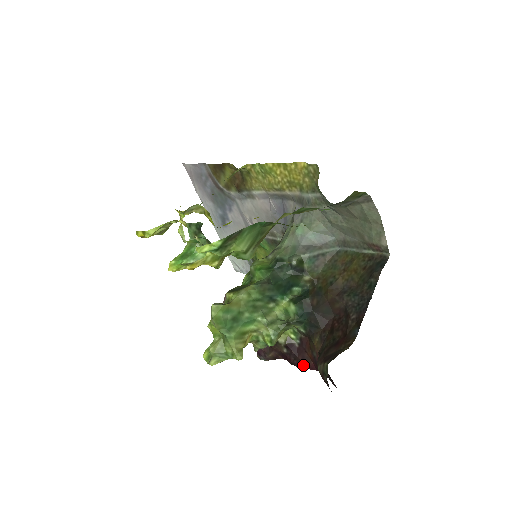
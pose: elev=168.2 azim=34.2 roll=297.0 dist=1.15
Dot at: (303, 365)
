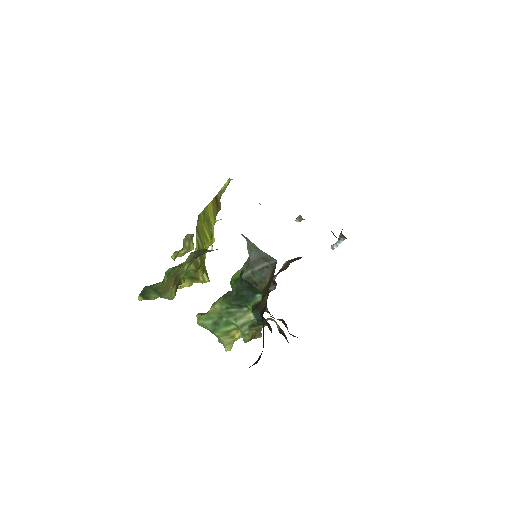
Dot at: occluded
